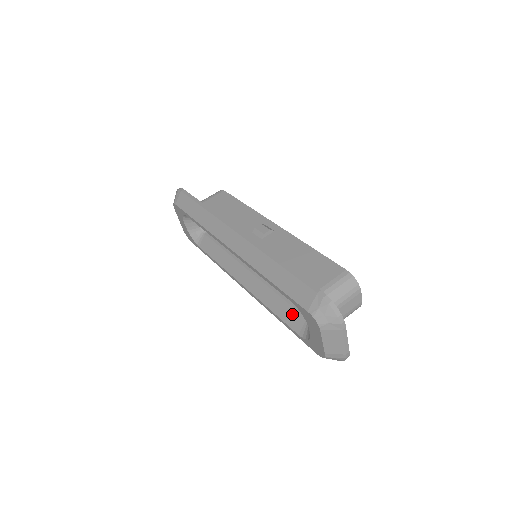
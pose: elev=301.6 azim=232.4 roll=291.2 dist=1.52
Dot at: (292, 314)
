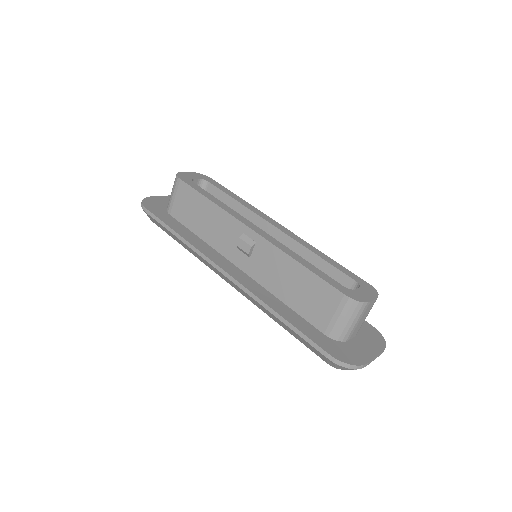
Dot at: occluded
